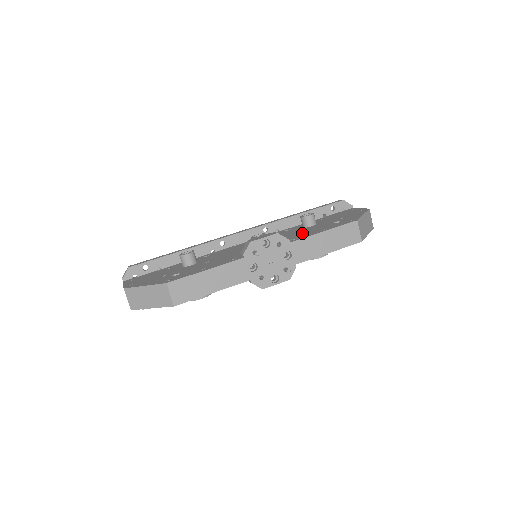
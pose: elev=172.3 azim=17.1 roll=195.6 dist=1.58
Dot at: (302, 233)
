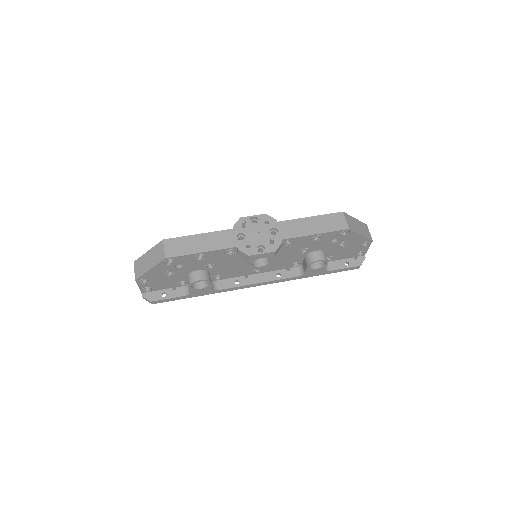
Dot at: occluded
